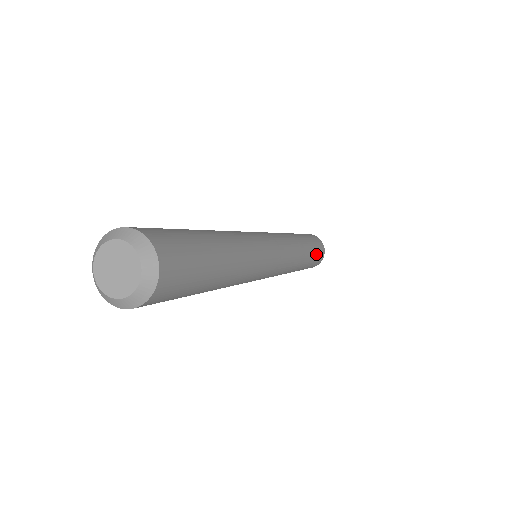
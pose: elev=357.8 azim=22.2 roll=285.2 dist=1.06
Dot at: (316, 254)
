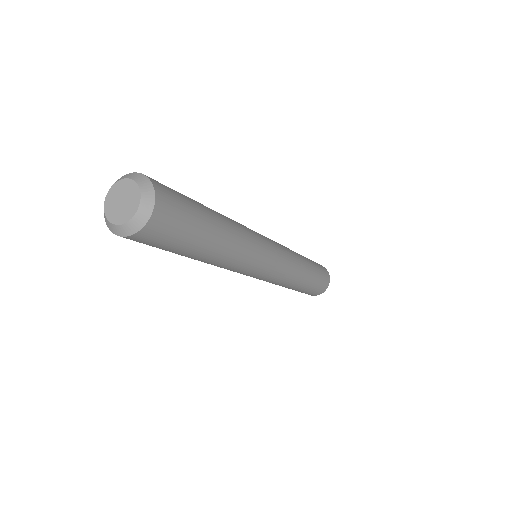
Dot at: (319, 279)
